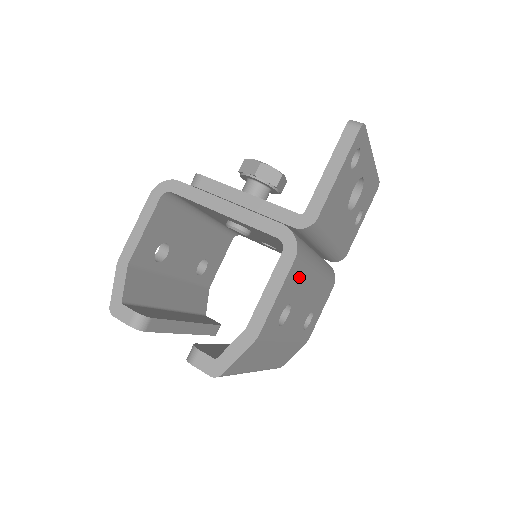
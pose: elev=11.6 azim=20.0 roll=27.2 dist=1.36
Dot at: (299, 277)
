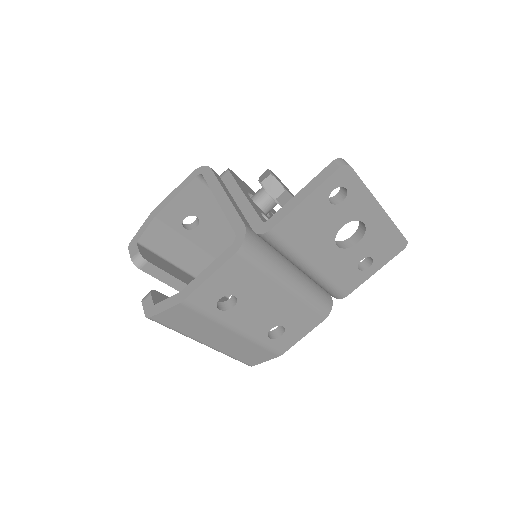
Dot at: (247, 276)
